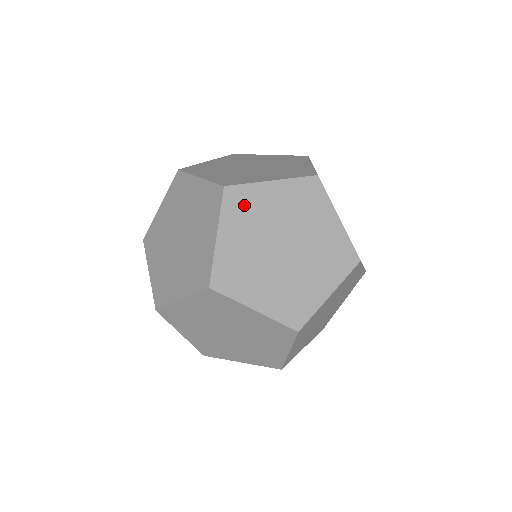
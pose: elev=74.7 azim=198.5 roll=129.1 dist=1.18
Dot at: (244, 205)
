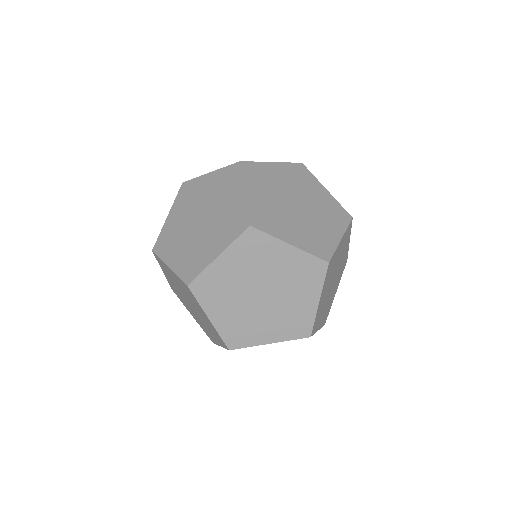
Dot at: (347, 238)
